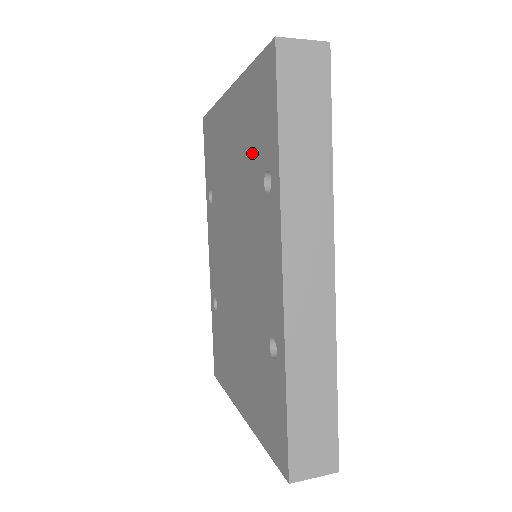
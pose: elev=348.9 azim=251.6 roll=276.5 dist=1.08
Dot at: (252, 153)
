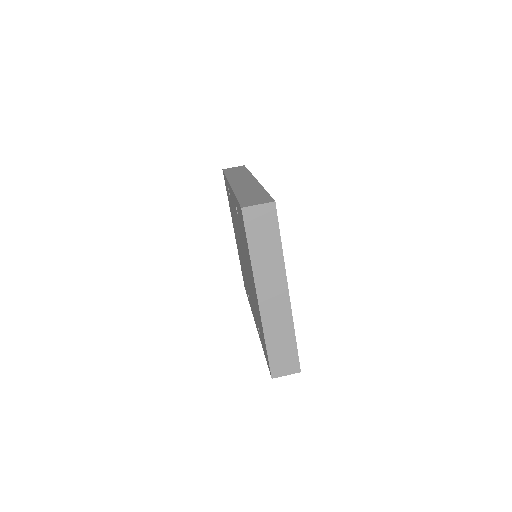
Dot at: occluded
